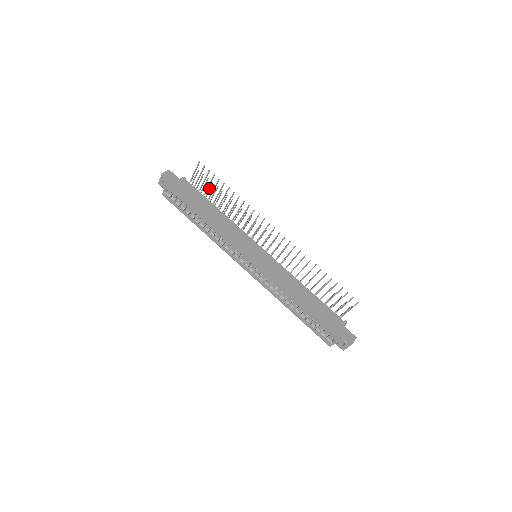
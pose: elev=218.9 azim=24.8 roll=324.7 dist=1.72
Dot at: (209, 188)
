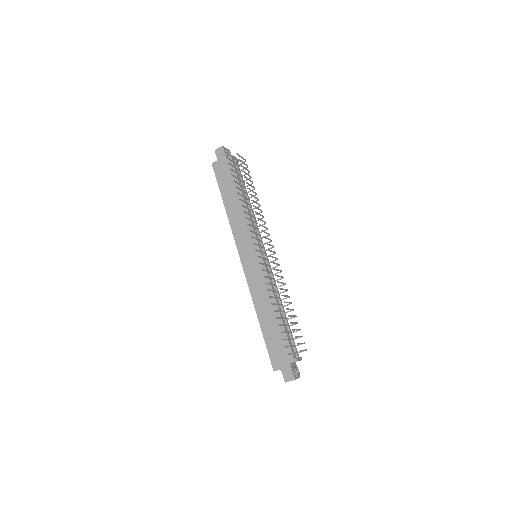
Dot at: (245, 173)
